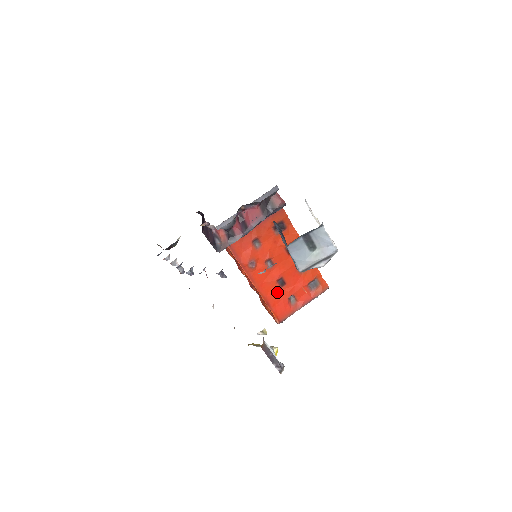
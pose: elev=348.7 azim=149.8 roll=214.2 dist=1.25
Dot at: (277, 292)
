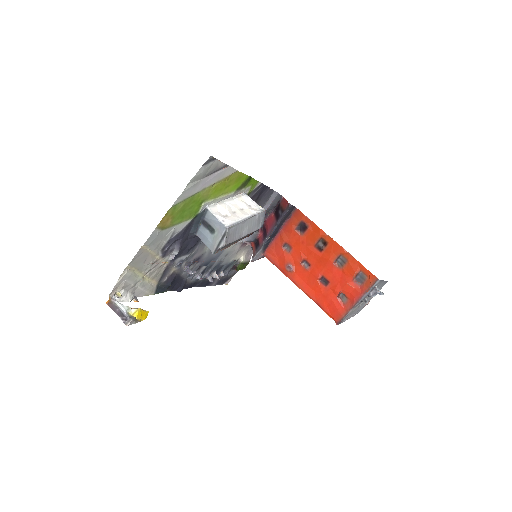
Dot at: (324, 292)
